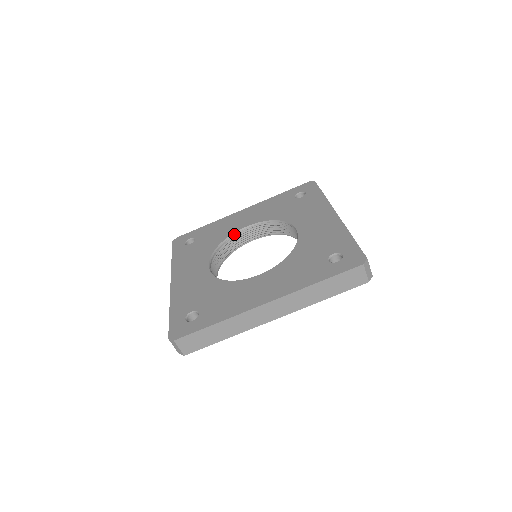
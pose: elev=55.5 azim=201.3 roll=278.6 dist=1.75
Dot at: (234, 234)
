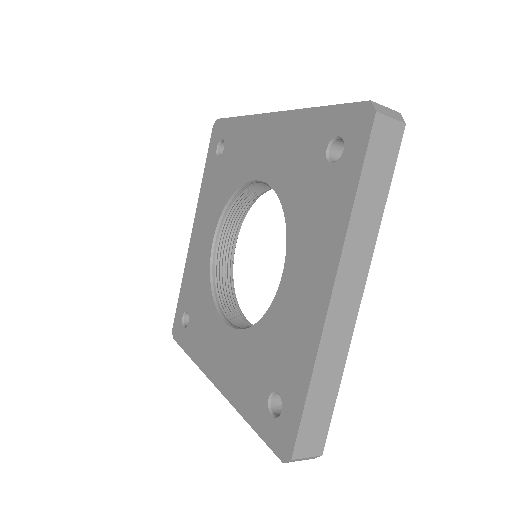
Dot at: (247, 184)
